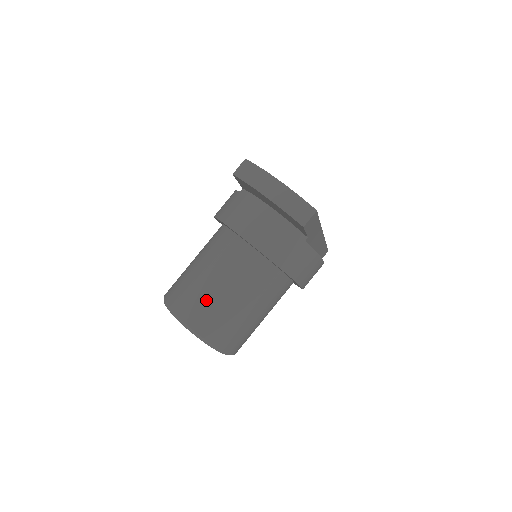
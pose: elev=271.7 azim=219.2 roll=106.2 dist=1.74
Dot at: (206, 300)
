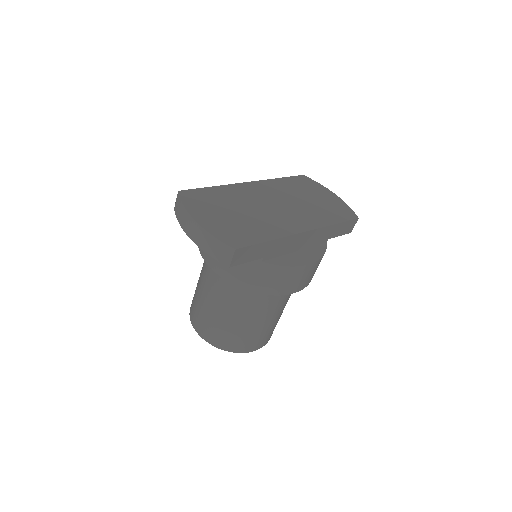
Dot at: (205, 316)
